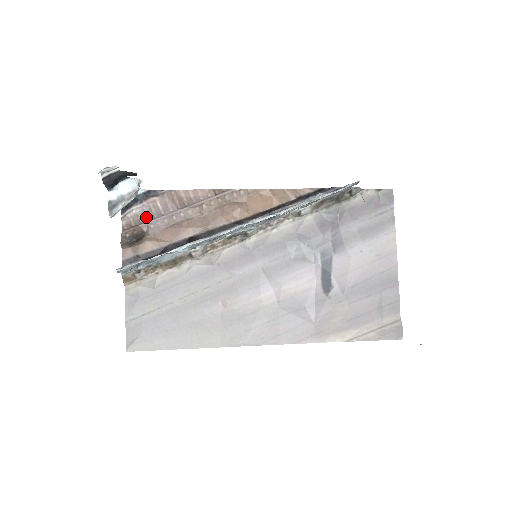
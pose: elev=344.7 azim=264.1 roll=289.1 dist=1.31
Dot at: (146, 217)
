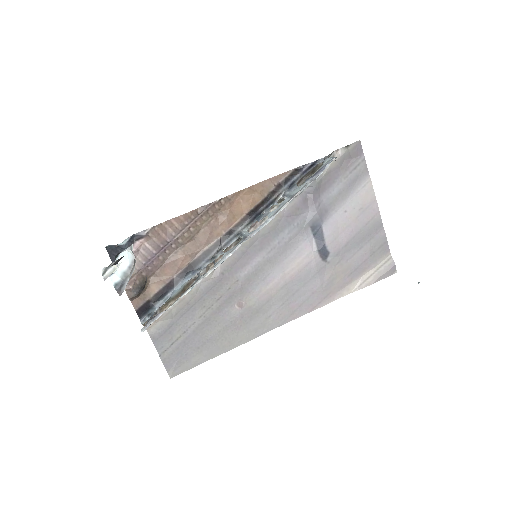
Dot at: (140, 262)
